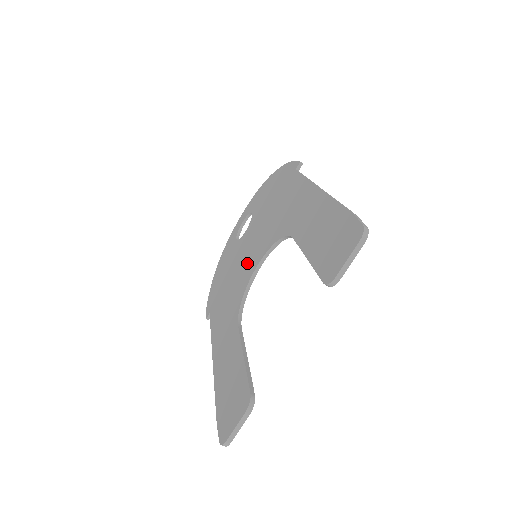
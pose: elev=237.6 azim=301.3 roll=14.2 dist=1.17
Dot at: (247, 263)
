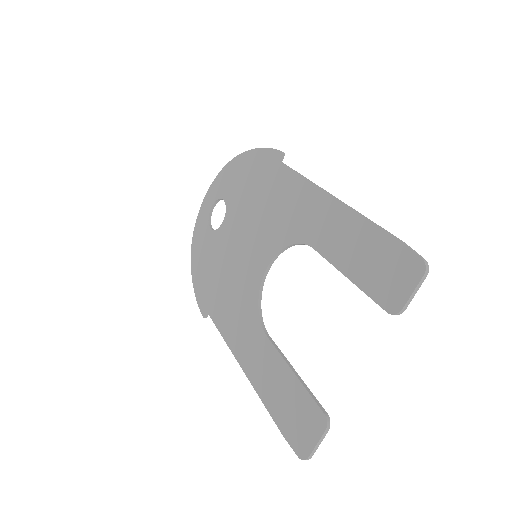
Dot at: (246, 263)
